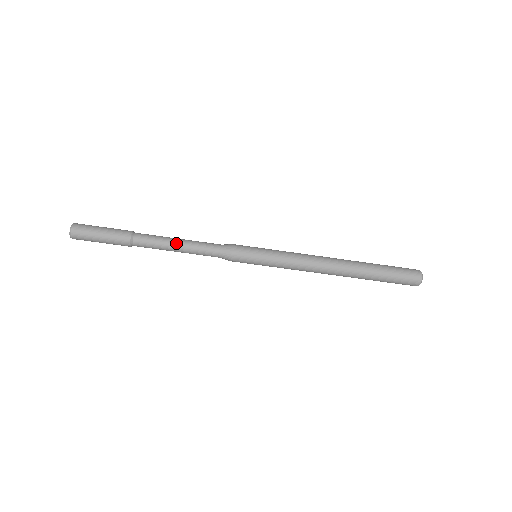
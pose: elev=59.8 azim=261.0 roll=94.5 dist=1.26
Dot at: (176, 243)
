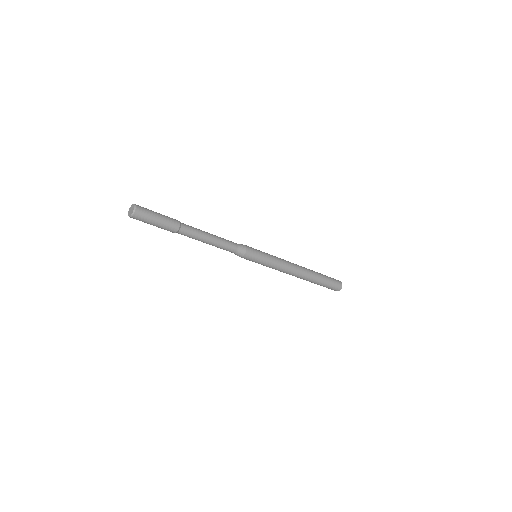
Dot at: (209, 240)
